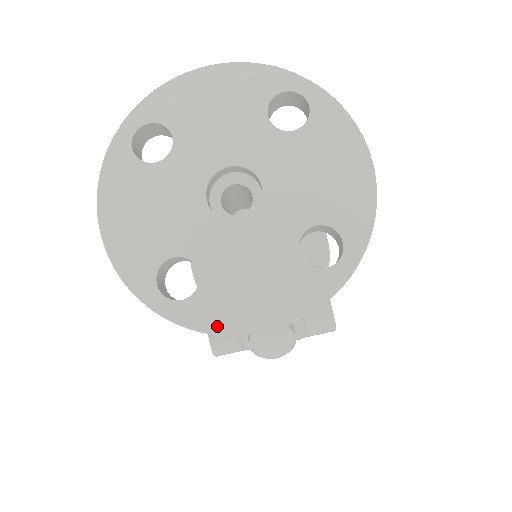
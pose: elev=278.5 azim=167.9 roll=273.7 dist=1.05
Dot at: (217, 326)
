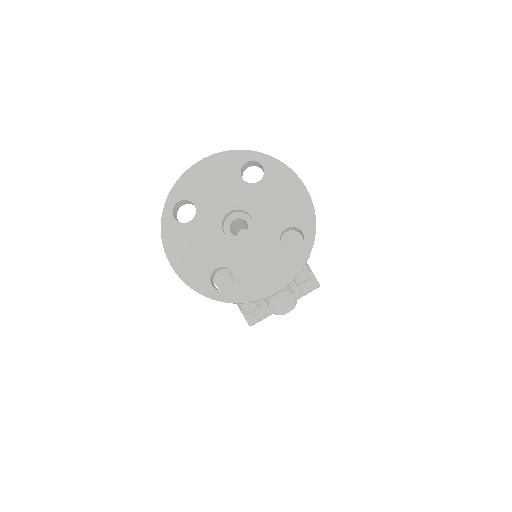
Dot at: (251, 297)
